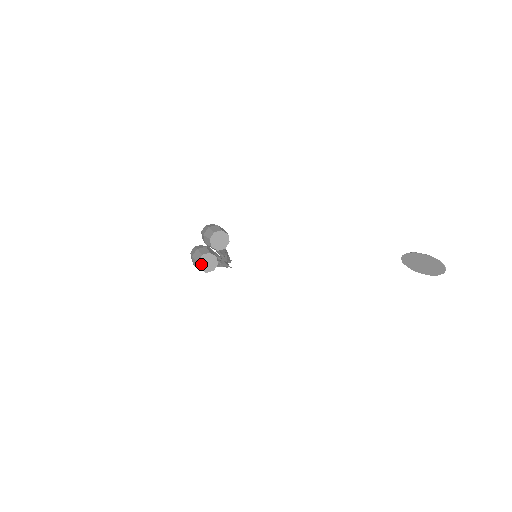
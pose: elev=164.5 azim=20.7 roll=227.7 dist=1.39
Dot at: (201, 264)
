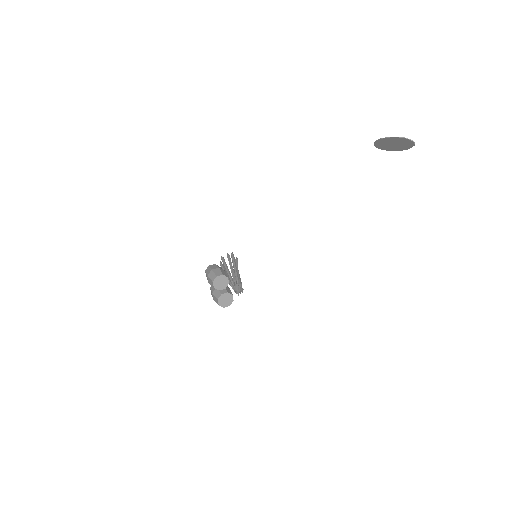
Dot at: (222, 304)
